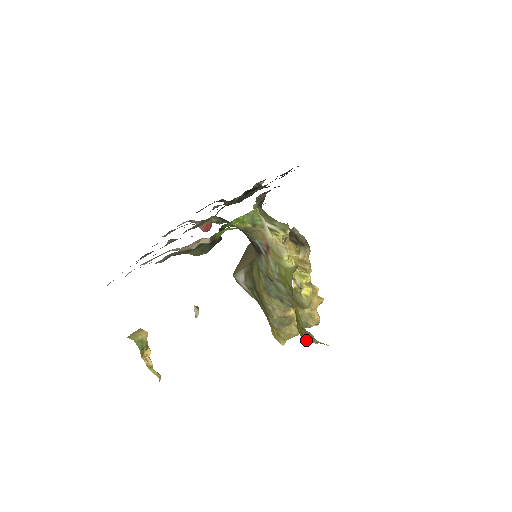
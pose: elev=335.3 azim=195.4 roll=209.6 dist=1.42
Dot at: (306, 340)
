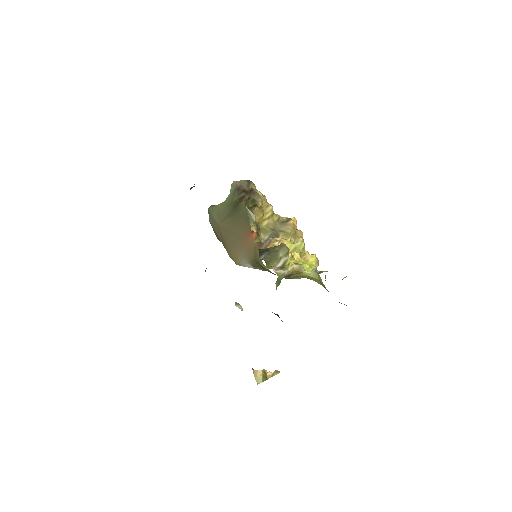
Dot at: occluded
